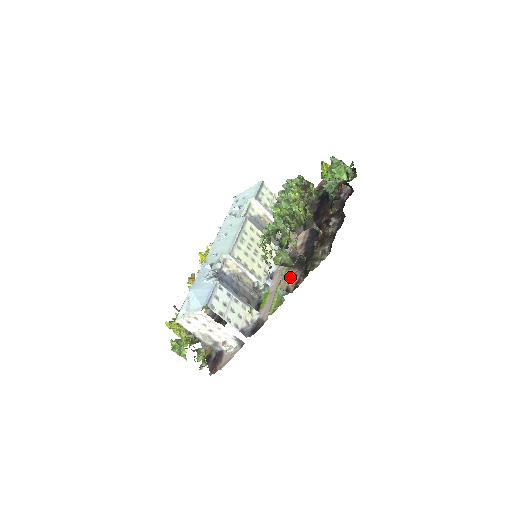
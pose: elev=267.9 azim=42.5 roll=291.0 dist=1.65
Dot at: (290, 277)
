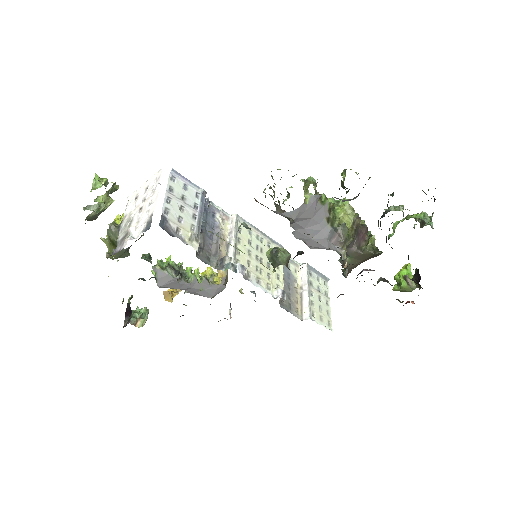
Dot at: occluded
